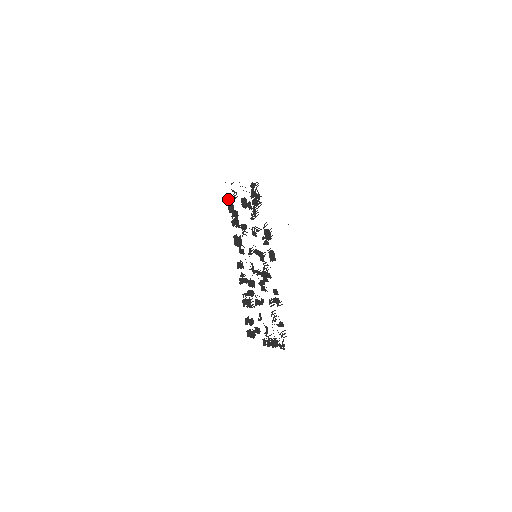
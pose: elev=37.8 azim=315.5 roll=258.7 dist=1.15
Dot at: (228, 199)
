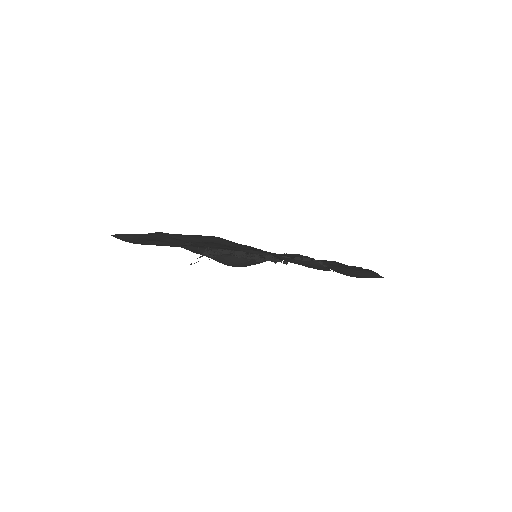
Dot at: occluded
